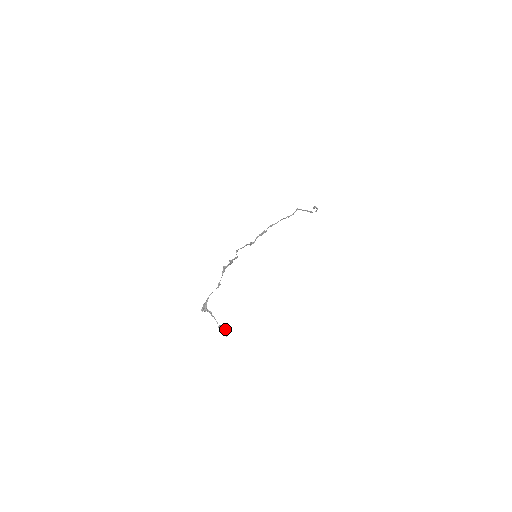
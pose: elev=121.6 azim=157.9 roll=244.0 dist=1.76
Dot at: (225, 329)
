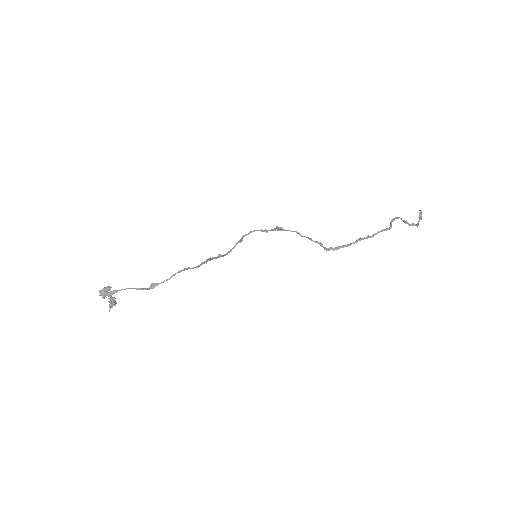
Dot at: (114, 304)
